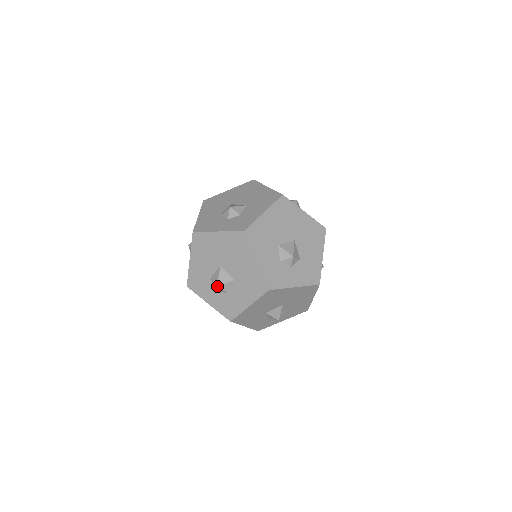
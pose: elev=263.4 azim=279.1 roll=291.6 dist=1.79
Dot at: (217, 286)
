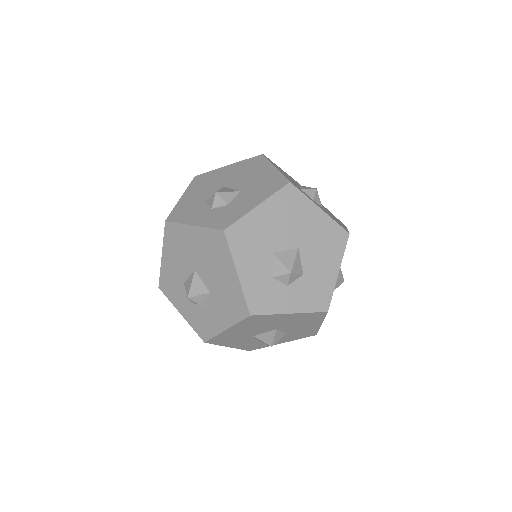
Dot at: (188, 297)
